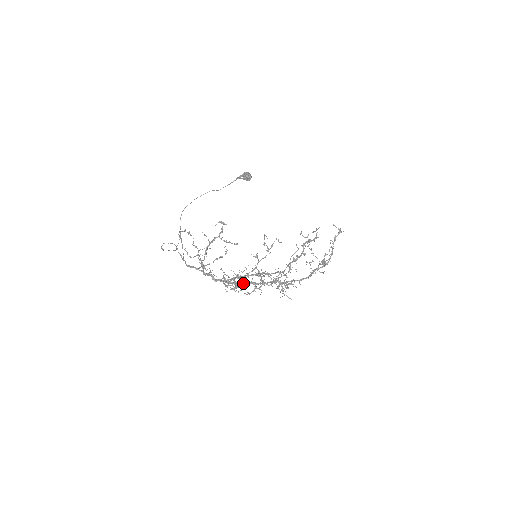
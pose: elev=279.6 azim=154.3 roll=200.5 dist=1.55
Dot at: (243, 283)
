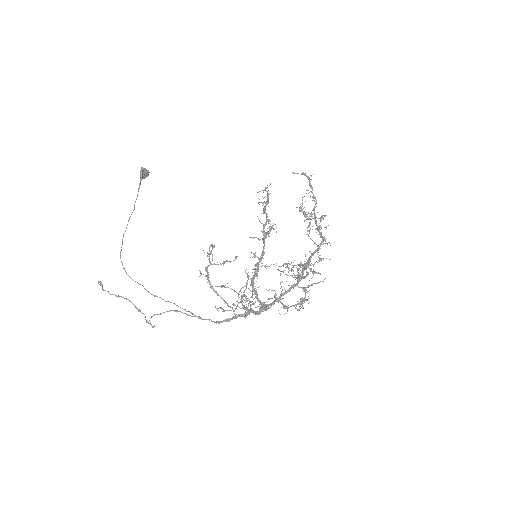
Dot at: (285, 293)
